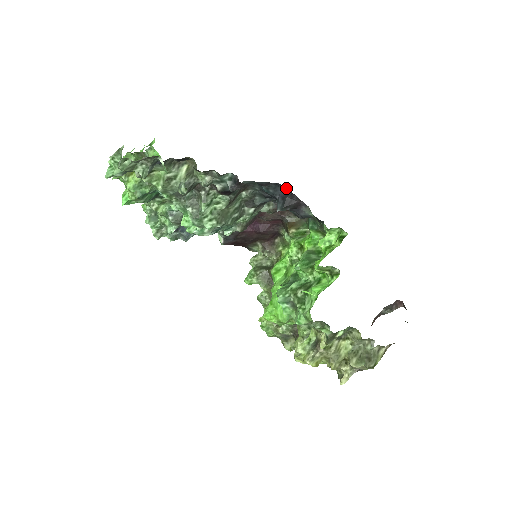
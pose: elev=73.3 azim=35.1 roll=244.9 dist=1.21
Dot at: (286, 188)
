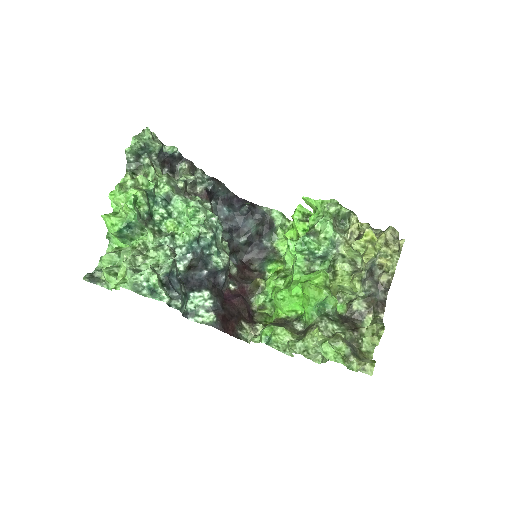
Dot at: (239, 199)
